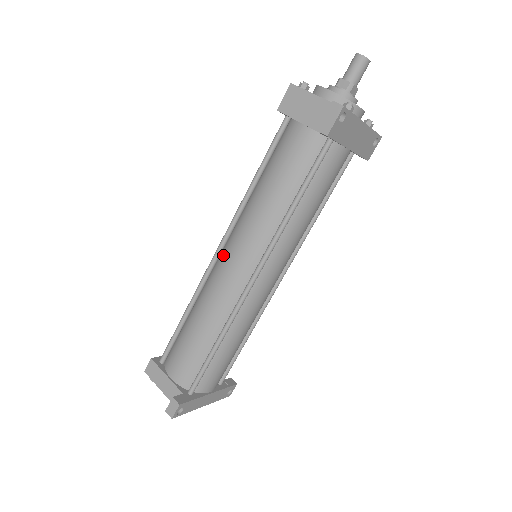
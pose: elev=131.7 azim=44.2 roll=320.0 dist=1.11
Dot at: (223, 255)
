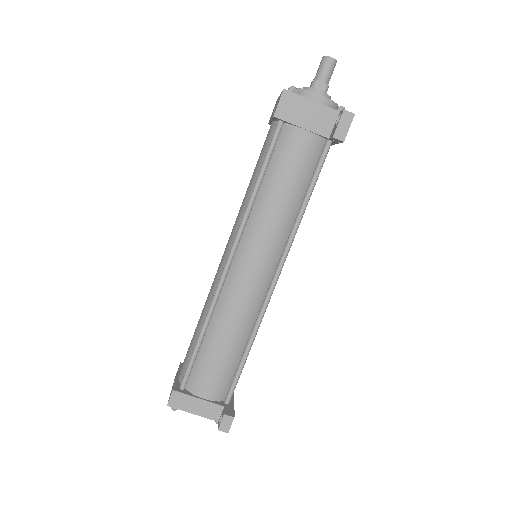
Dot at: (237, 265)
